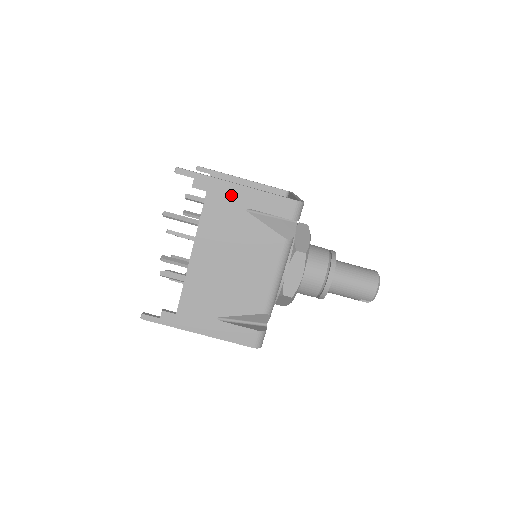
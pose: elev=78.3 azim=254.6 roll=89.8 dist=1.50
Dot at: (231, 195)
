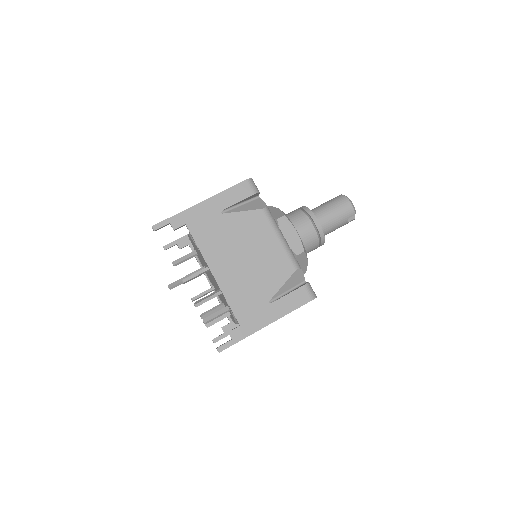
Dot at: (203, 213)
